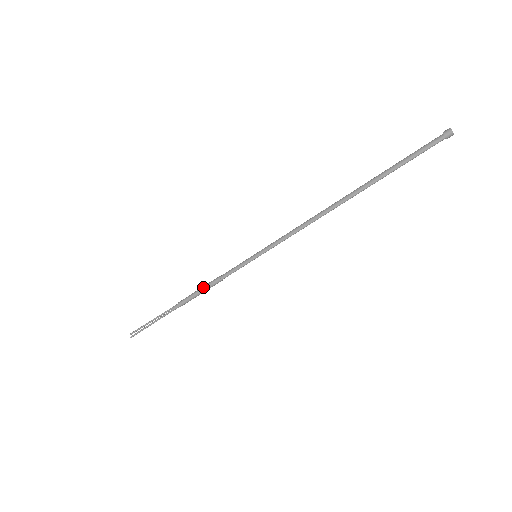
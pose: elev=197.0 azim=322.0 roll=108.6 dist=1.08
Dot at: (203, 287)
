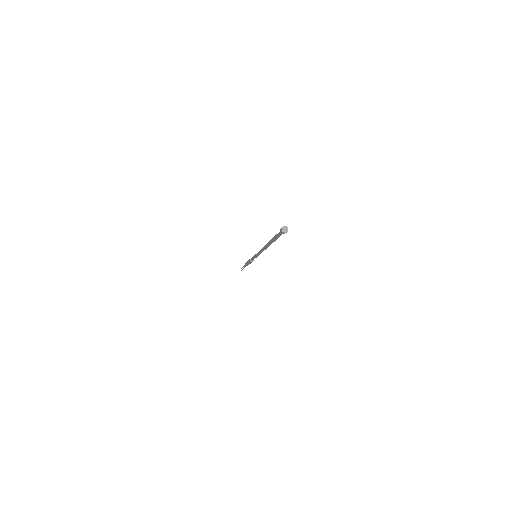
Dot at: (248, 261)
